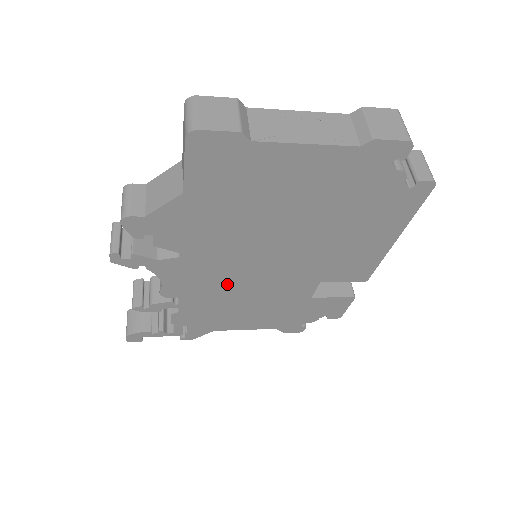
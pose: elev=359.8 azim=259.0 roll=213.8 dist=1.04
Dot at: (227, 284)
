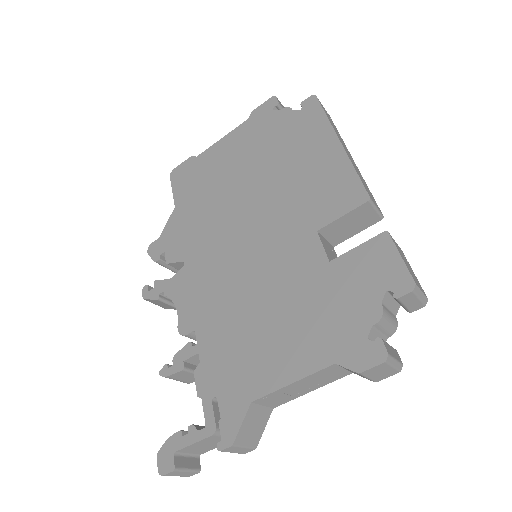
Dot at: (229, 285)
